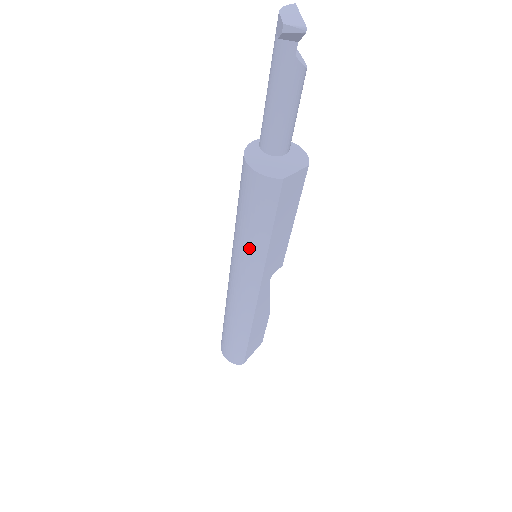
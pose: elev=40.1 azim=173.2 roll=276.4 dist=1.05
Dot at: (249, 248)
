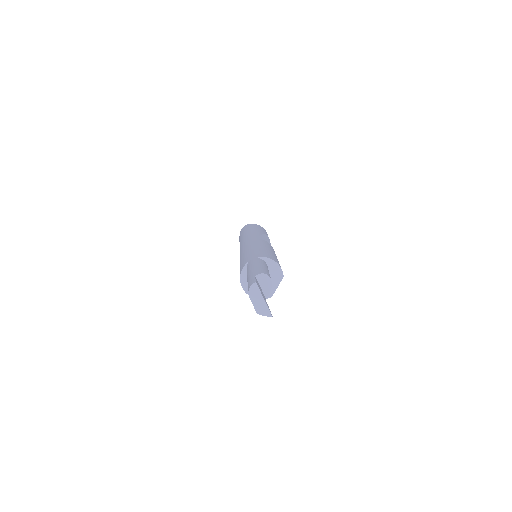
Dot at: occluded
